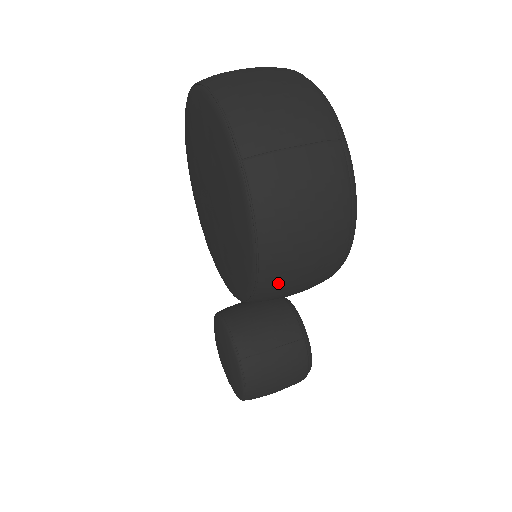
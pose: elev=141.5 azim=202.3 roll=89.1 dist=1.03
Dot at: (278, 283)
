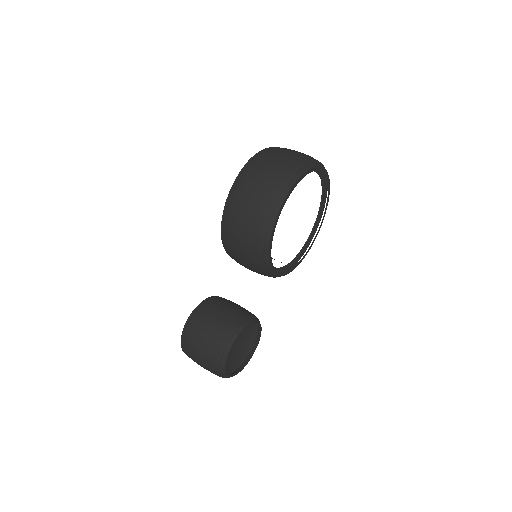
Dot at: (232, 210)
